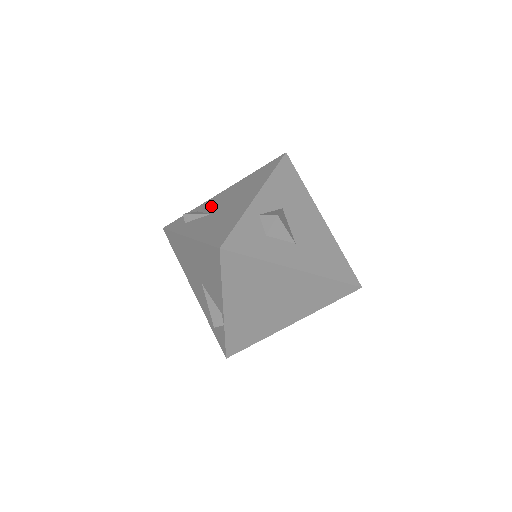
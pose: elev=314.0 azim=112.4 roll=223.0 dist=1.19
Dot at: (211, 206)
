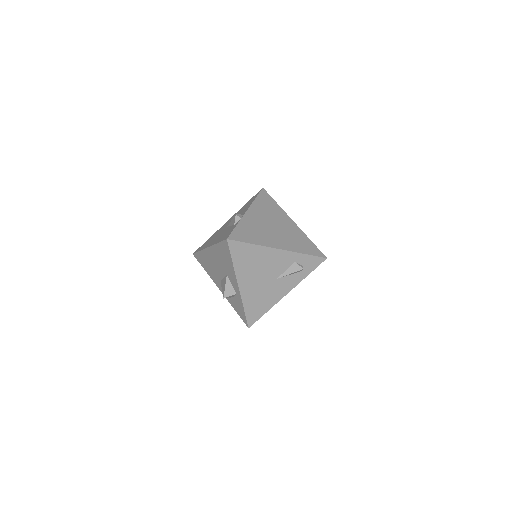
Dot at: occluded
